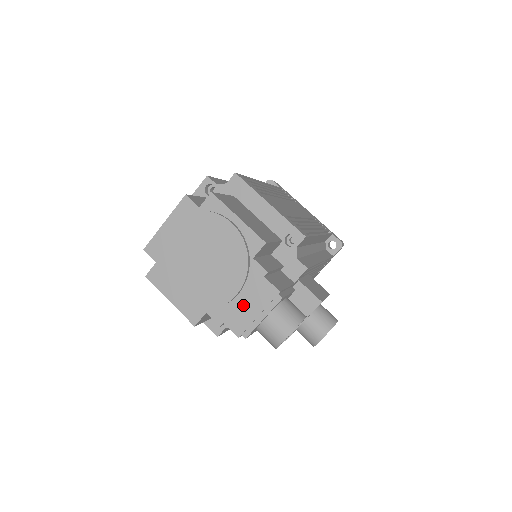
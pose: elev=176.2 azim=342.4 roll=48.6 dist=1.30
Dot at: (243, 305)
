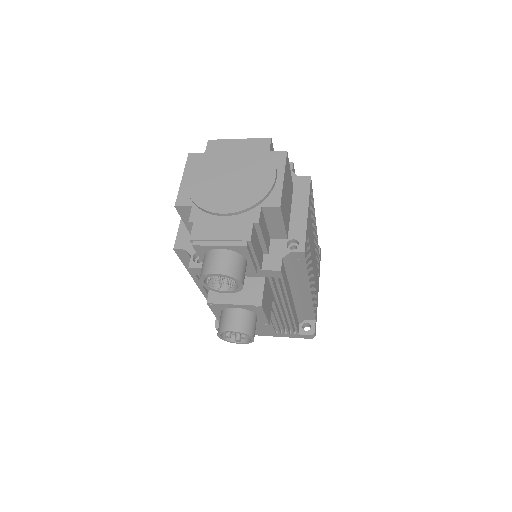
Dot at: (219, 225)
